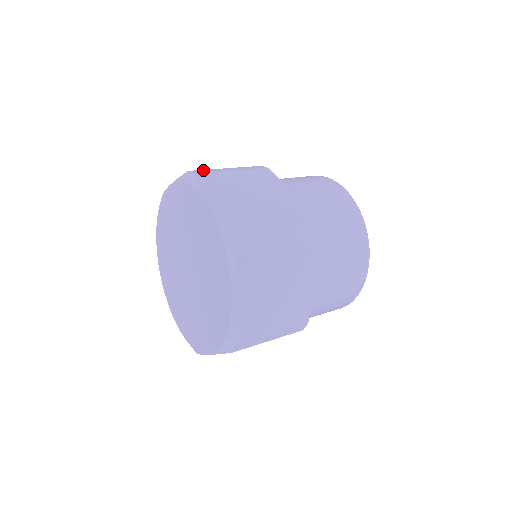
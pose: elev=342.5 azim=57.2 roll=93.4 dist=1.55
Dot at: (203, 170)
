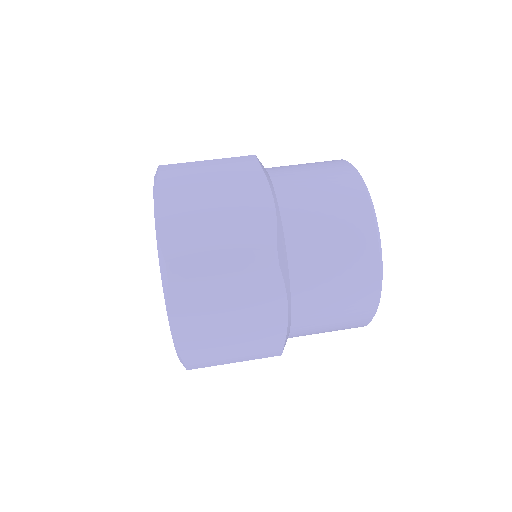
Dot at: (184, 265)
